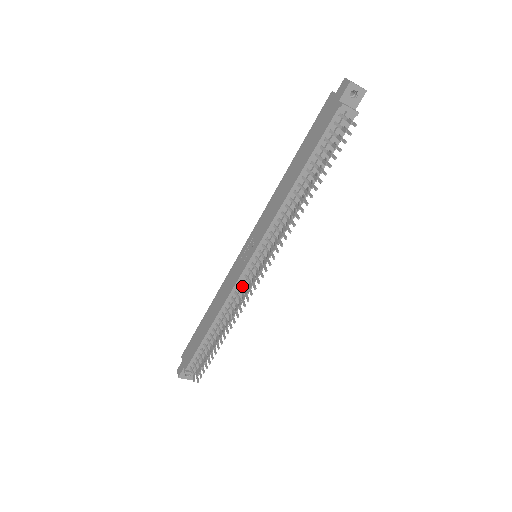
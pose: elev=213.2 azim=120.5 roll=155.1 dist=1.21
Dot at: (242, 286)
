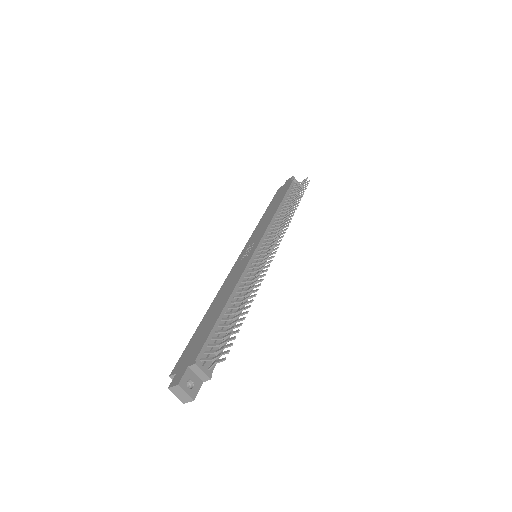
Dot at: (253, 268)
